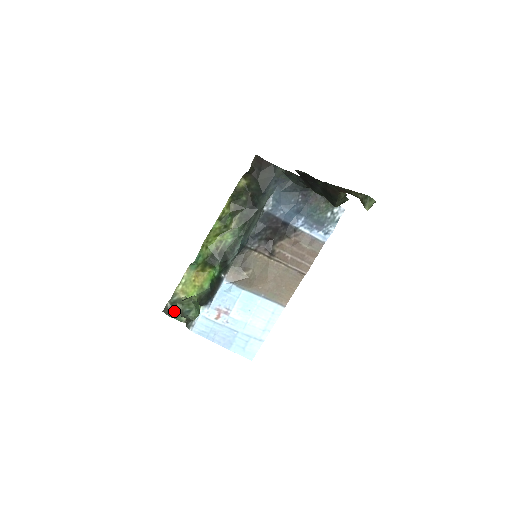
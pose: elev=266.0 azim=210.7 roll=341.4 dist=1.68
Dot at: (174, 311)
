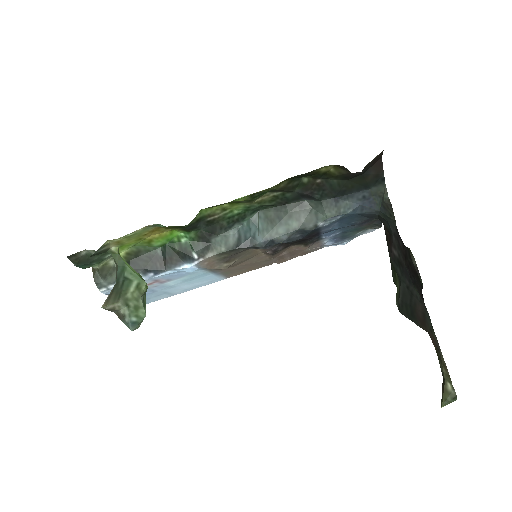
Dot at: (108, 308)
